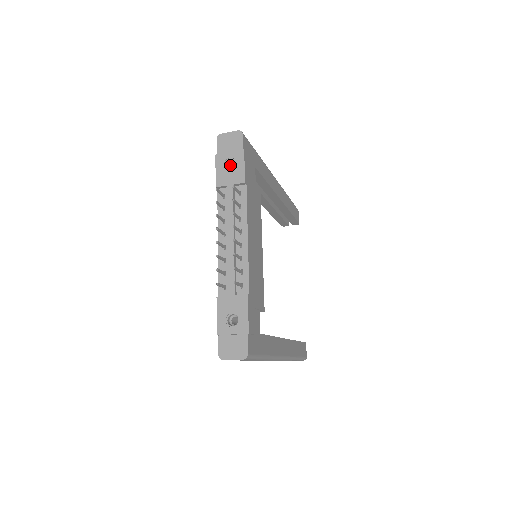
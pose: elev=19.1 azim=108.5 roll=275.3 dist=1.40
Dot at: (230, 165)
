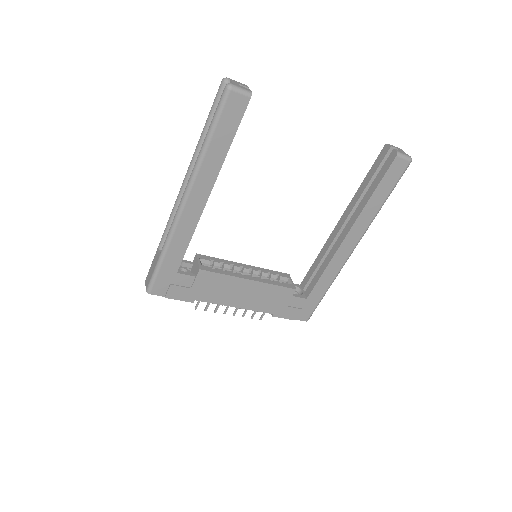
Dot at: occluded
